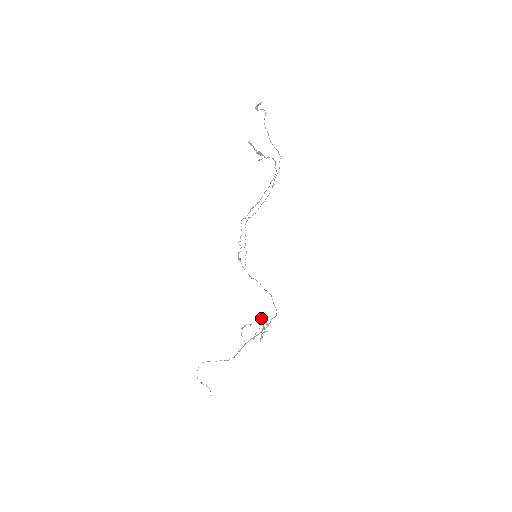
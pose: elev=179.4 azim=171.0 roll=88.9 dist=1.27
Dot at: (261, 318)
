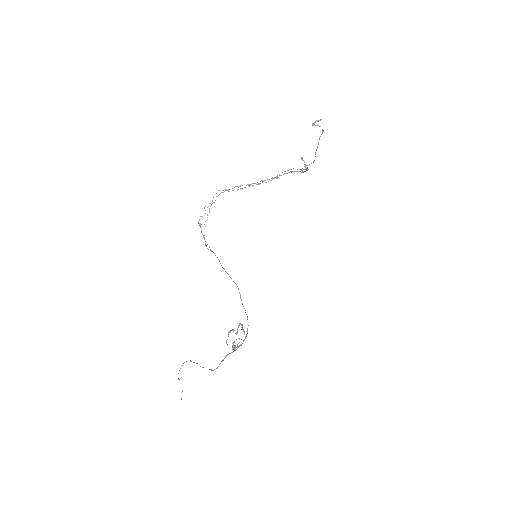
Dot at: occluded
